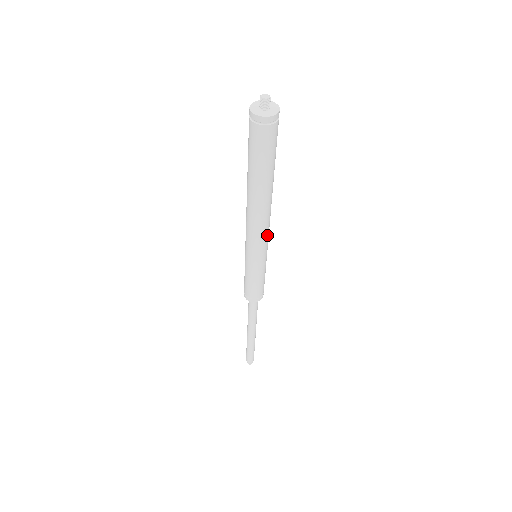
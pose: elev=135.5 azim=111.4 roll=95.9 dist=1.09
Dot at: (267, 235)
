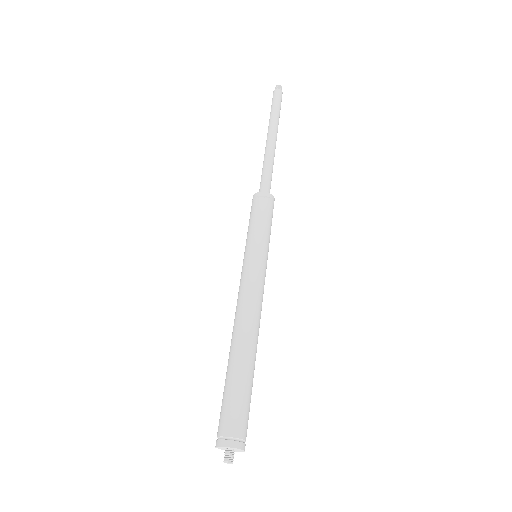
Dot at: occluded
